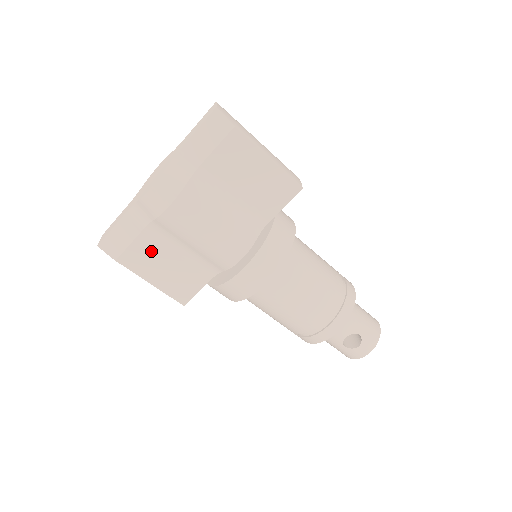
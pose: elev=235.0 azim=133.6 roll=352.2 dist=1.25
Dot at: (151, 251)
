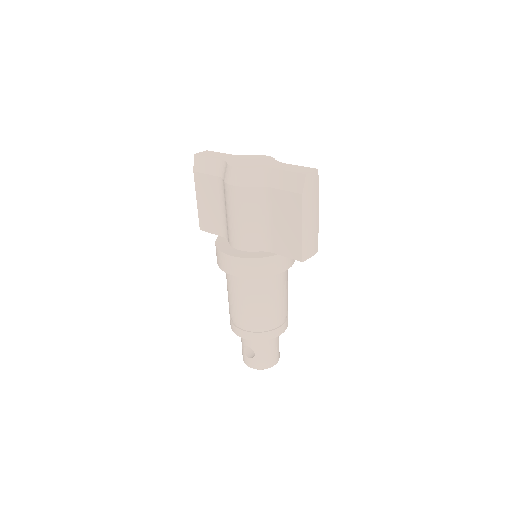
Dot at: (211, 189)
